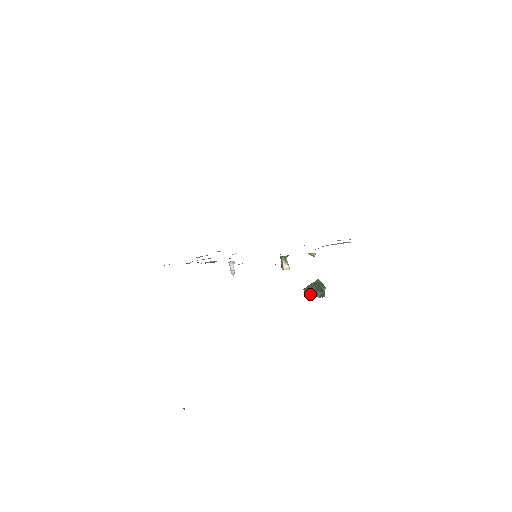
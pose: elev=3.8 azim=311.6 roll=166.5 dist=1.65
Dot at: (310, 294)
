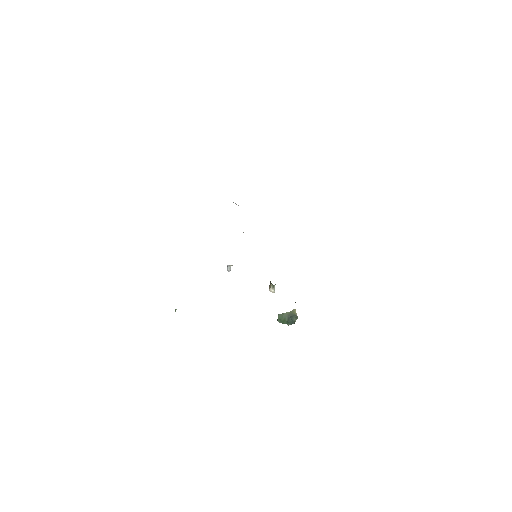
Dot at: (281, 322)
